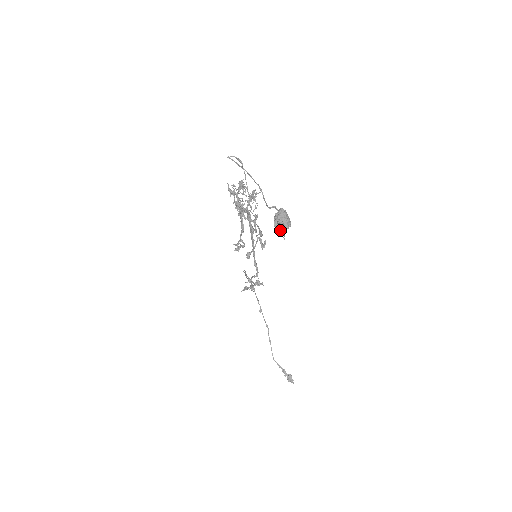
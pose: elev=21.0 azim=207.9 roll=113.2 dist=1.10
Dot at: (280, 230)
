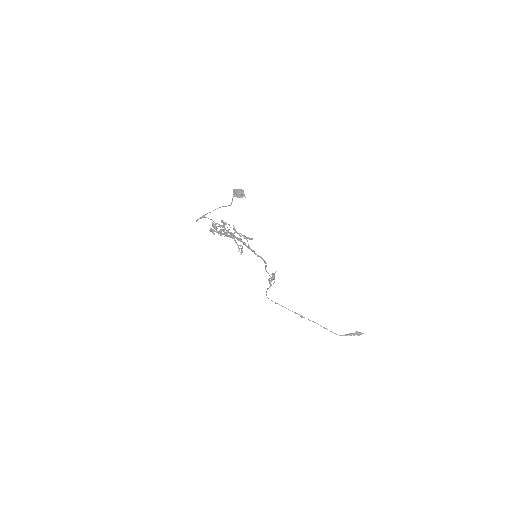
Dot at: (241, 196)
